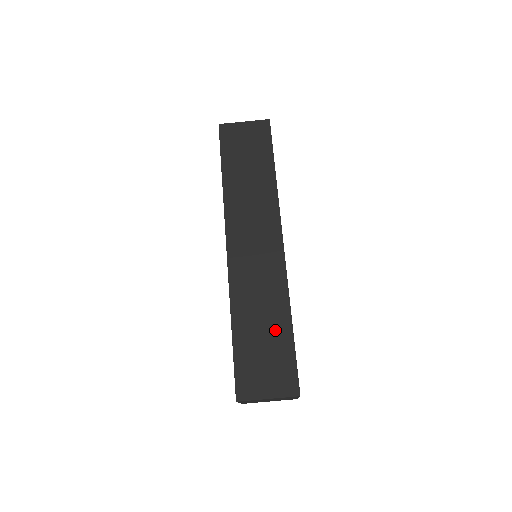
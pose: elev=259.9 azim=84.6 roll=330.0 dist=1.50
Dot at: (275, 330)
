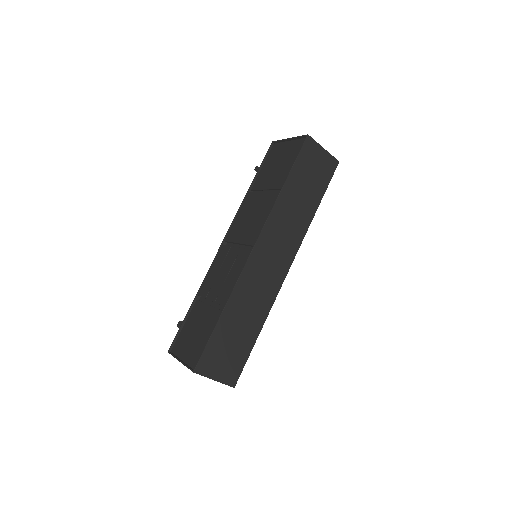
Dot at: (247, 333)
